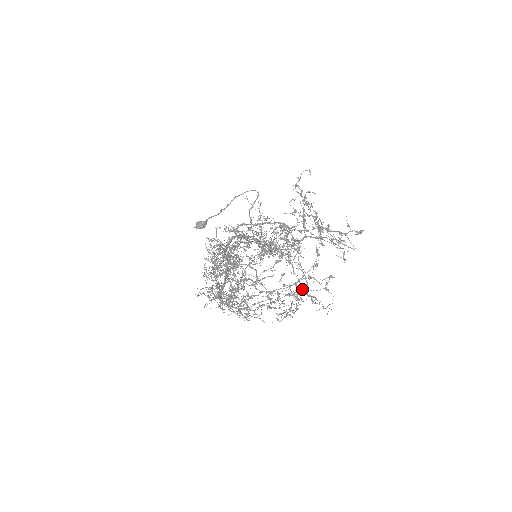
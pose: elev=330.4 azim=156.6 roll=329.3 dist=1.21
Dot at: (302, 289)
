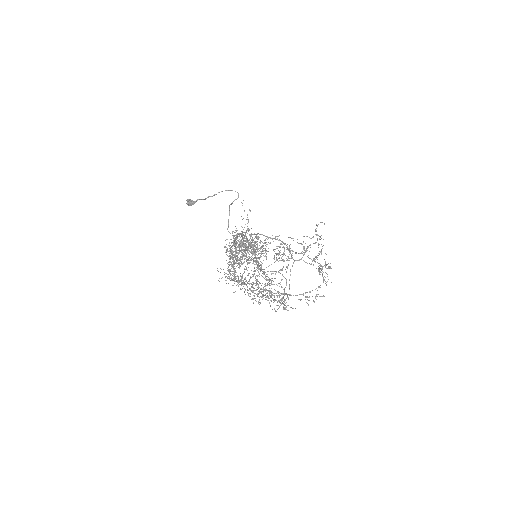
Dot at: occluded
